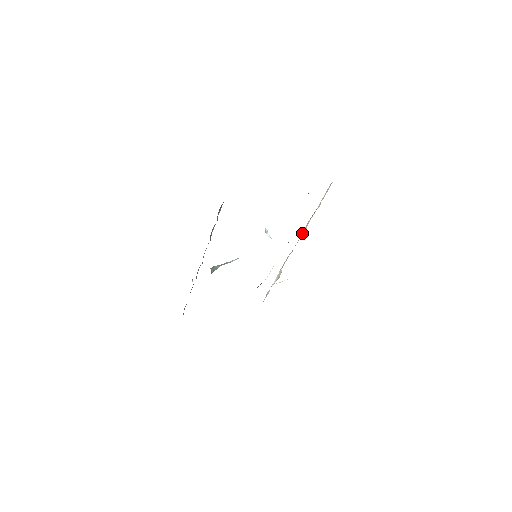
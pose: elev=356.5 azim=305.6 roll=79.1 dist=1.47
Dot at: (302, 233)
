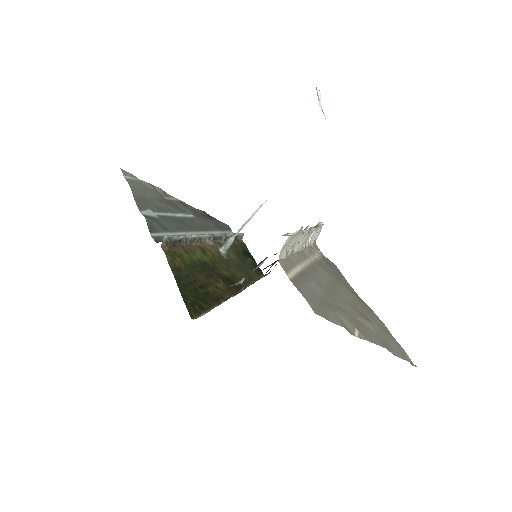
Dot at: (304, 233)
